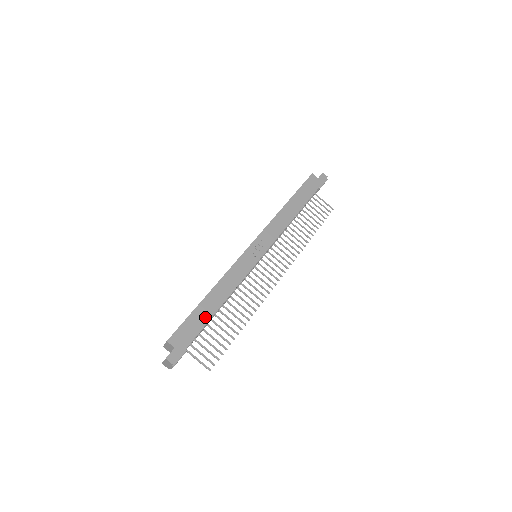
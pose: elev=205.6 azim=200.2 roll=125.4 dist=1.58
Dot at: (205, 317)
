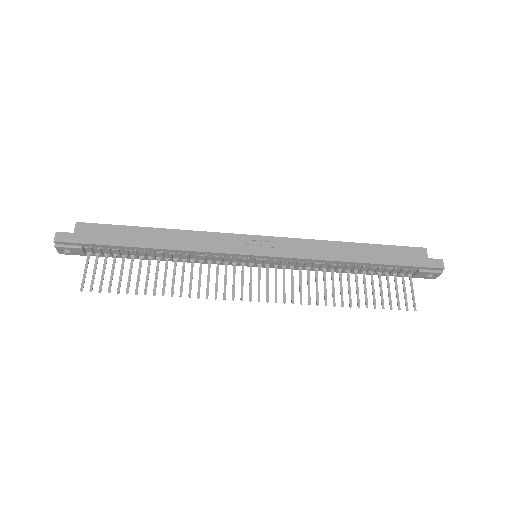
Dot at: (130, 240)
